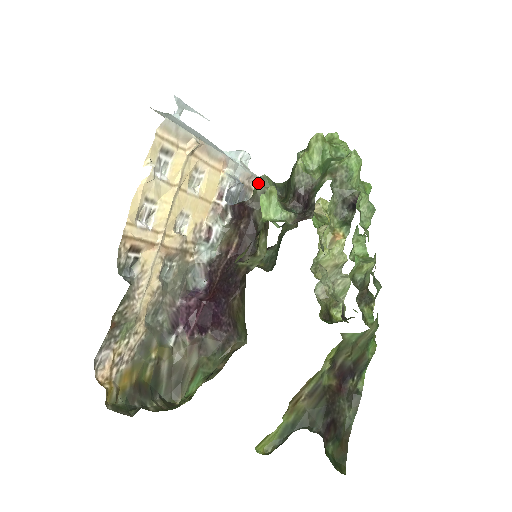
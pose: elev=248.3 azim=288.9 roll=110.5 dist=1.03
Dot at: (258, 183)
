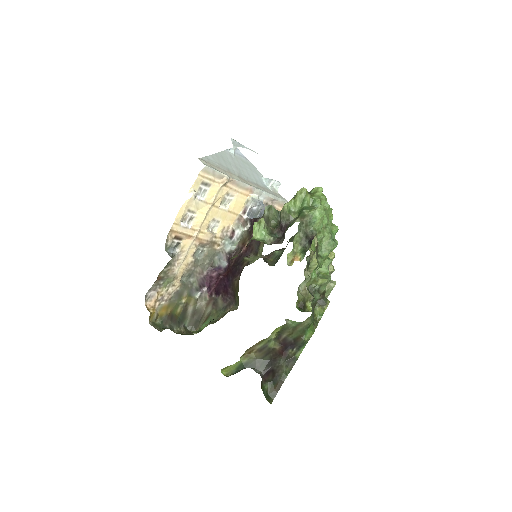
Dot at: (266, 210)
